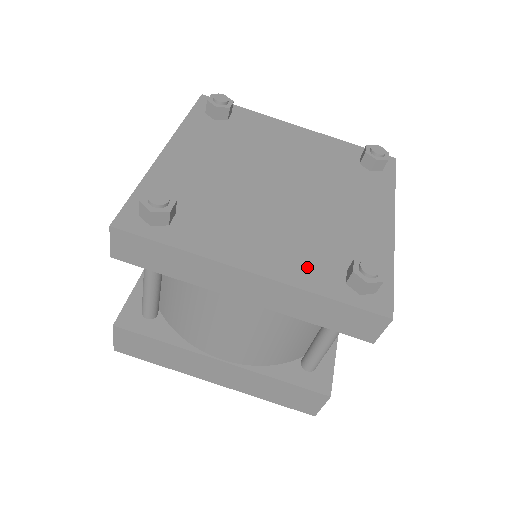
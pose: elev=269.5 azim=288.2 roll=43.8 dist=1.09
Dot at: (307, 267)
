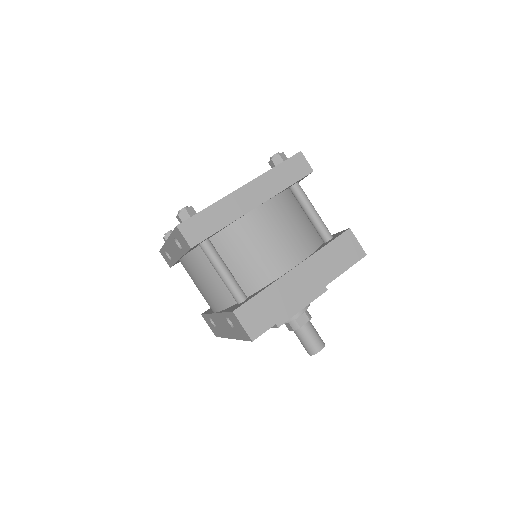
Dot at: occluded
